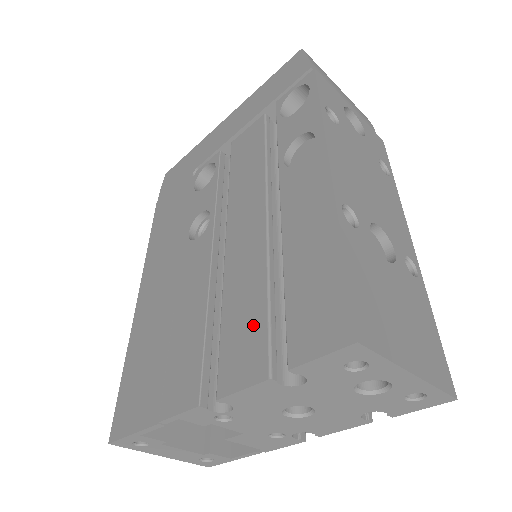
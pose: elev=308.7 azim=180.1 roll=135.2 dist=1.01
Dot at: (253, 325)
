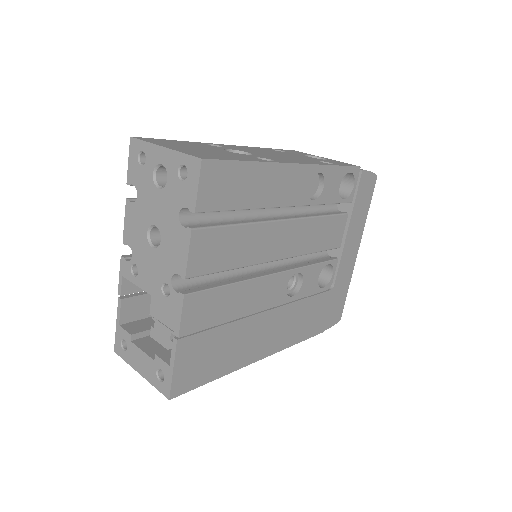
Dot at: occluded
